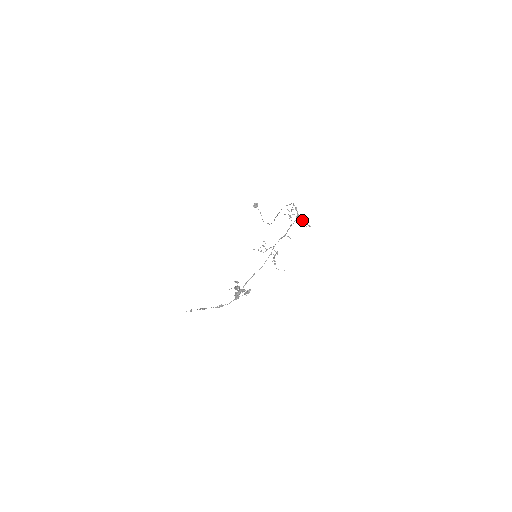
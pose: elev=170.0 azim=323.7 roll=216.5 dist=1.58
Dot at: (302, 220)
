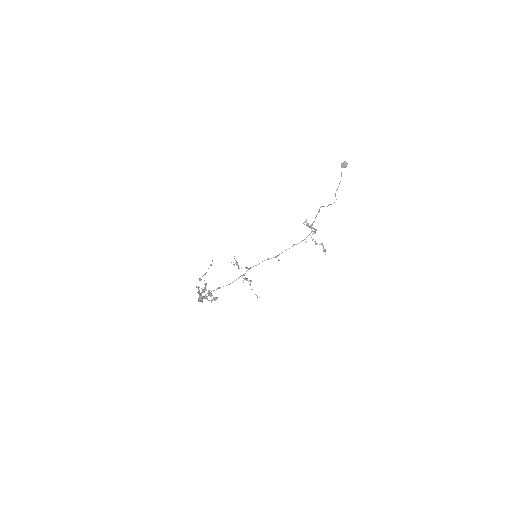
Dot at: (315, 242)
